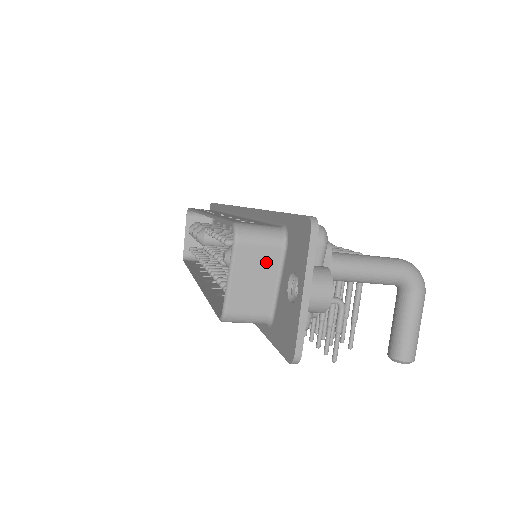
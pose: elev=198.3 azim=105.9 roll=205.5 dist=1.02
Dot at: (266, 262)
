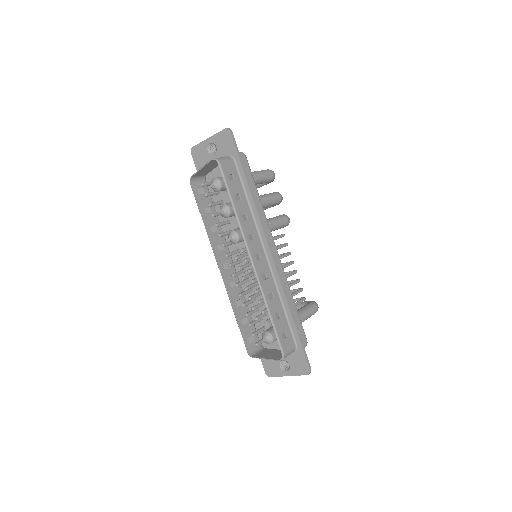
Dot at: (281, 354)
